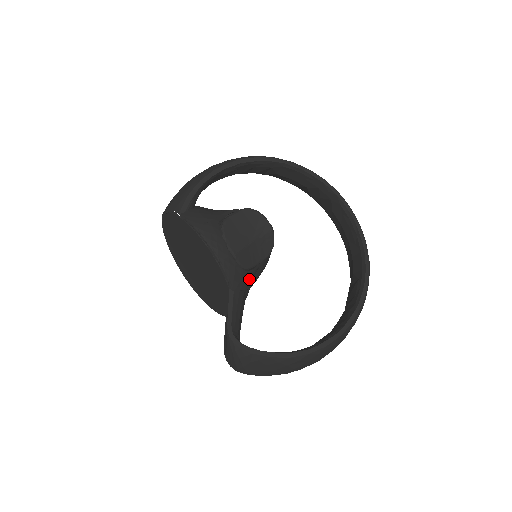
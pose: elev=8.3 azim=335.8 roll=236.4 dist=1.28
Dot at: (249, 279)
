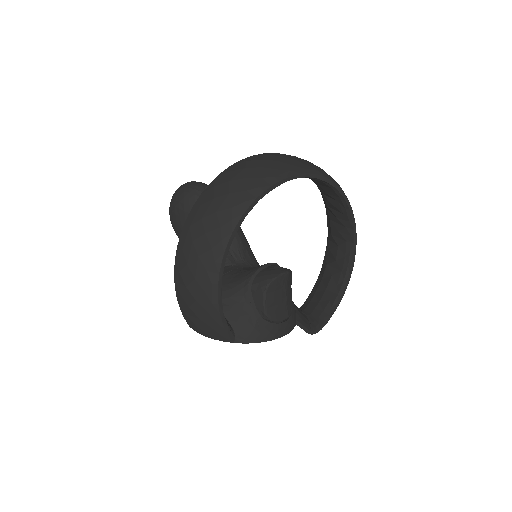
Dot at: occluded
